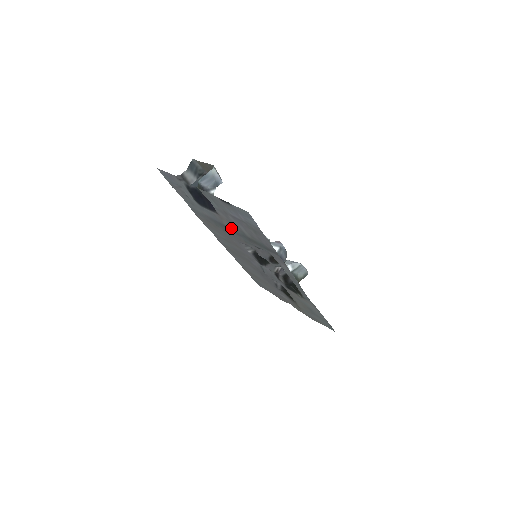
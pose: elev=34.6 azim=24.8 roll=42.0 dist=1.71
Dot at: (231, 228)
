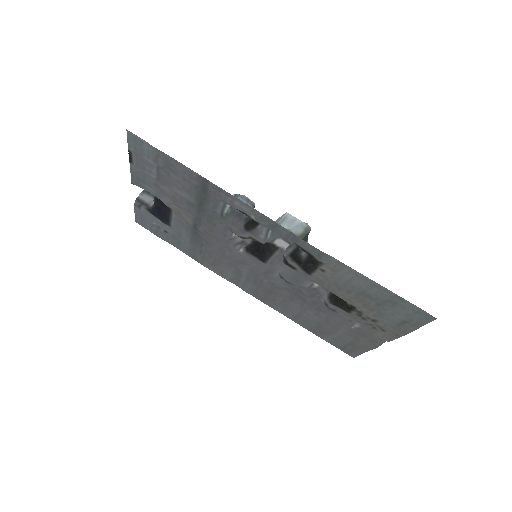
Dot at: (193, 219)
